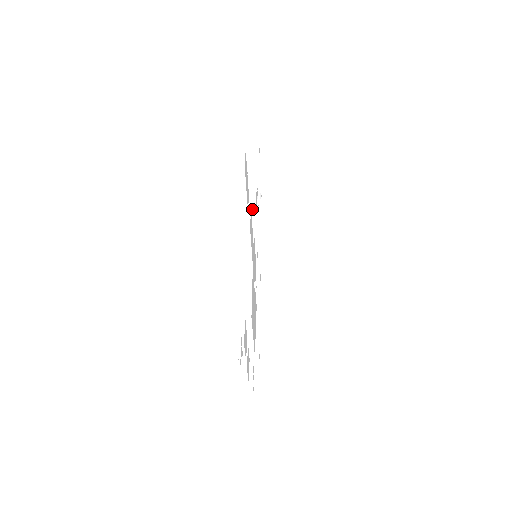
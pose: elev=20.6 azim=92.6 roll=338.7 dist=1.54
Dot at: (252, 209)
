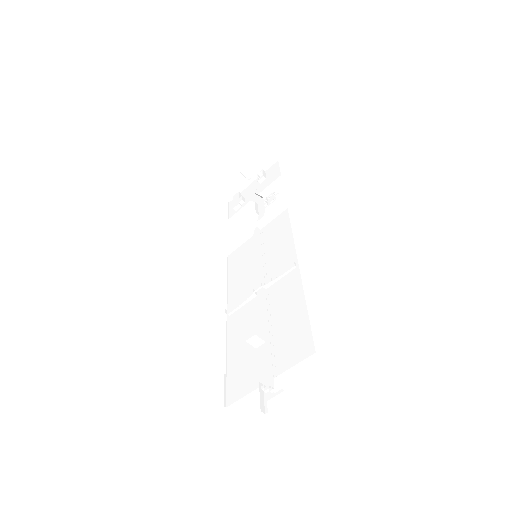
Dot at: (275, 208)
